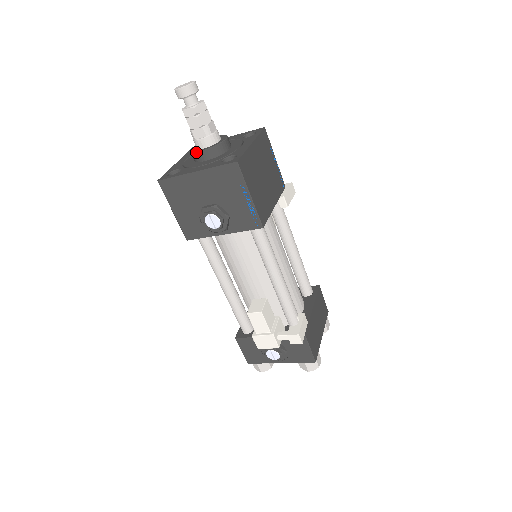
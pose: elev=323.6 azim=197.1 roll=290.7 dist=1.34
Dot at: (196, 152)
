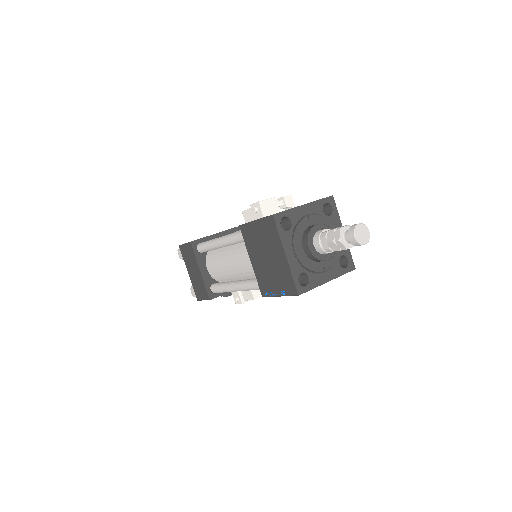
Dot at: occluded
